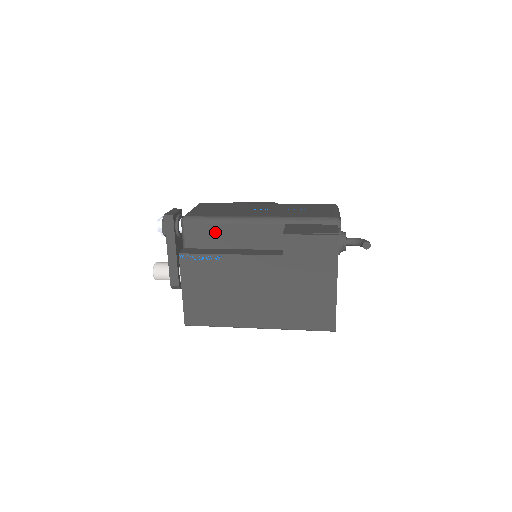
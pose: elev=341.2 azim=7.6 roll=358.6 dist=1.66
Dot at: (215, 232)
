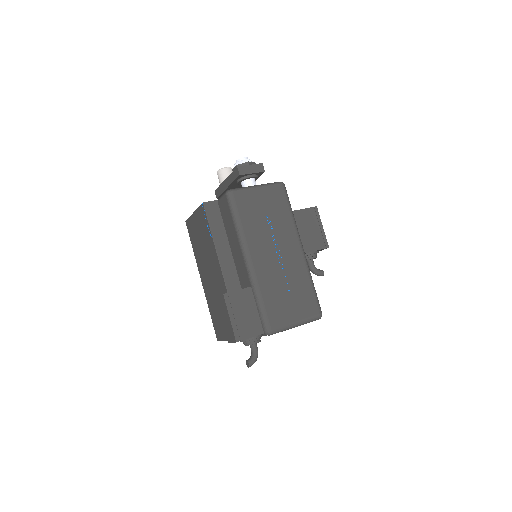
Dot at: (231, 225)
